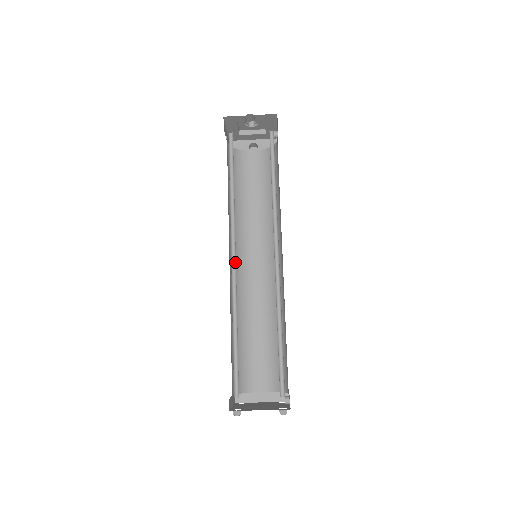
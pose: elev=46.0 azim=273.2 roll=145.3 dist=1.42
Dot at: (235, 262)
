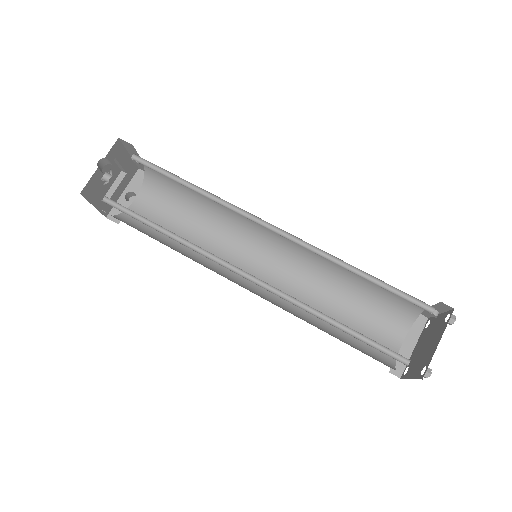
Dot at: (253, 277)
